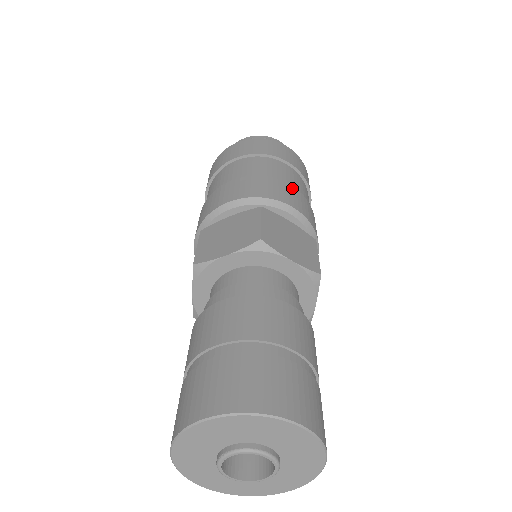
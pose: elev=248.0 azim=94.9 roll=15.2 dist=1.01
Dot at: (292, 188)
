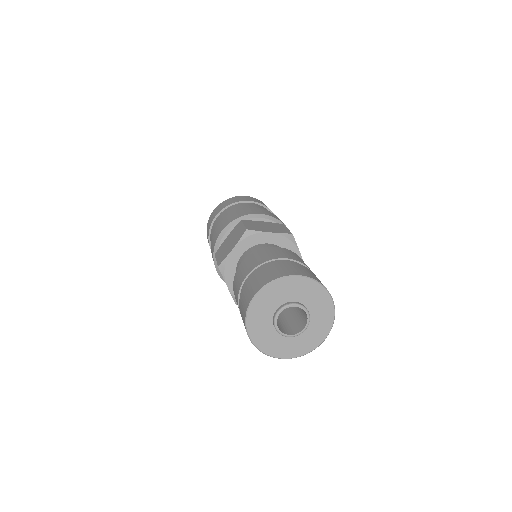
Dot at: occluded
